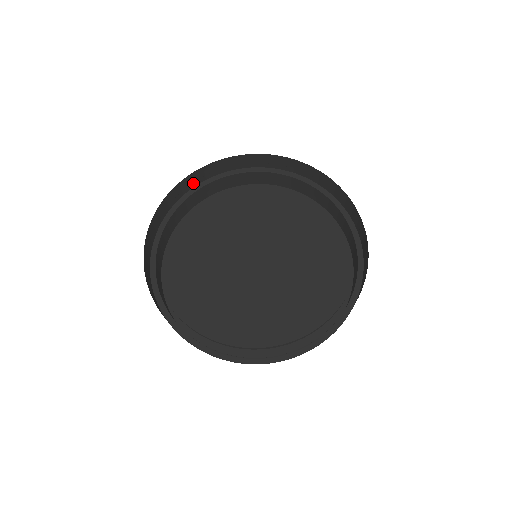
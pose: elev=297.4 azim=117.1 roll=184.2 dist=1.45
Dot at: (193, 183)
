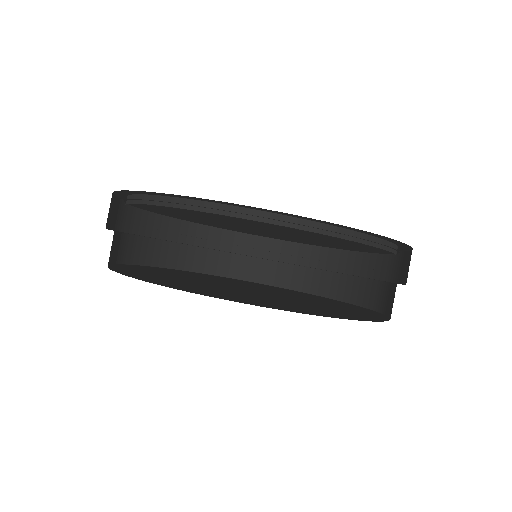
Dot at: (176, 235)
